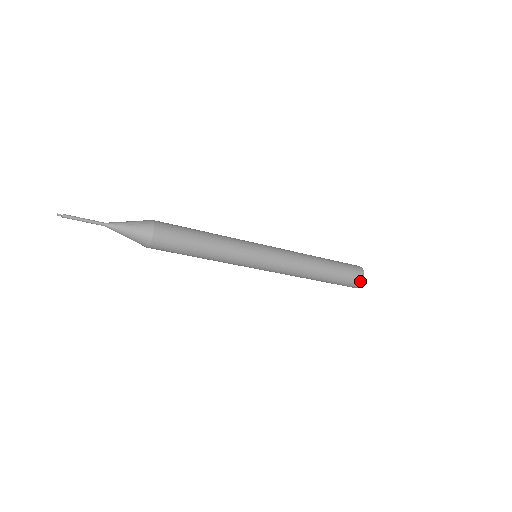
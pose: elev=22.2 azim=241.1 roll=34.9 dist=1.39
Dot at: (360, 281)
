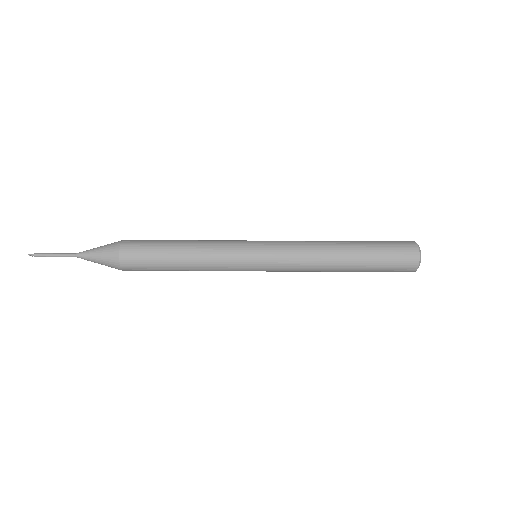
Dot at: (413, 268)
